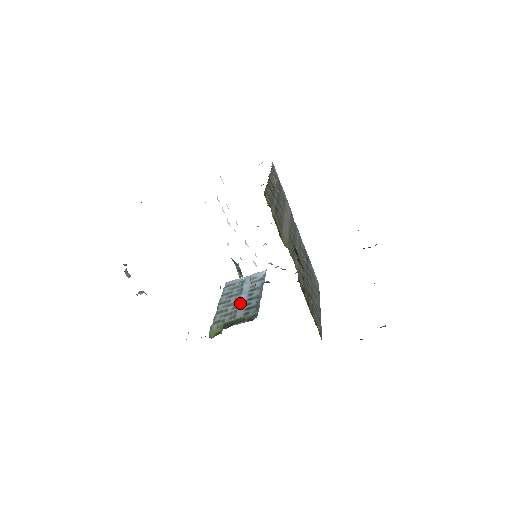
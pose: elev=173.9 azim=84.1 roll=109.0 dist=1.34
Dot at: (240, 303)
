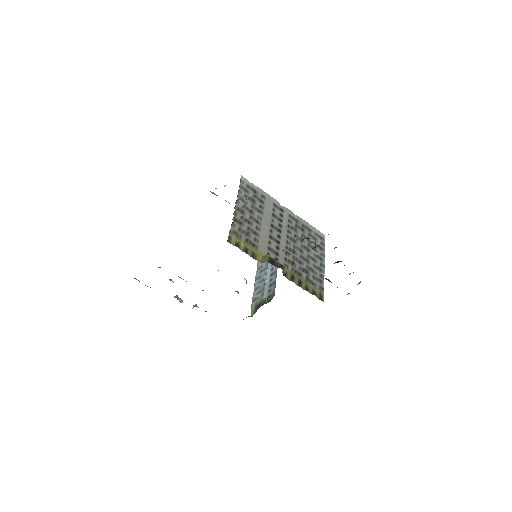
Dot at: (266, 279)
